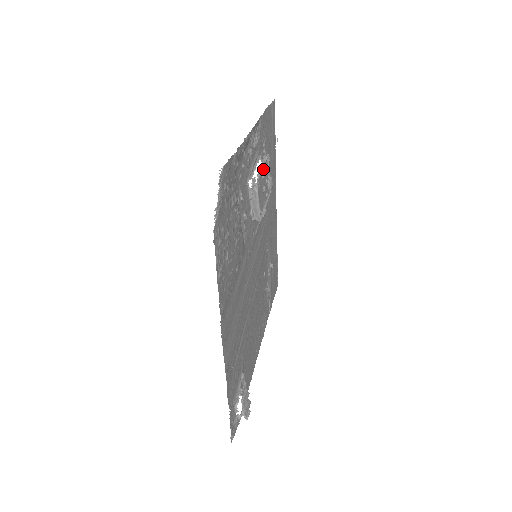
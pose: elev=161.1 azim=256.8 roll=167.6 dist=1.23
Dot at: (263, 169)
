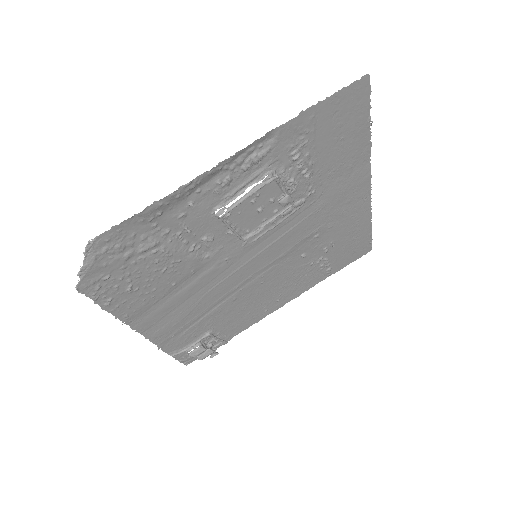
Dot at: (255, 195)
